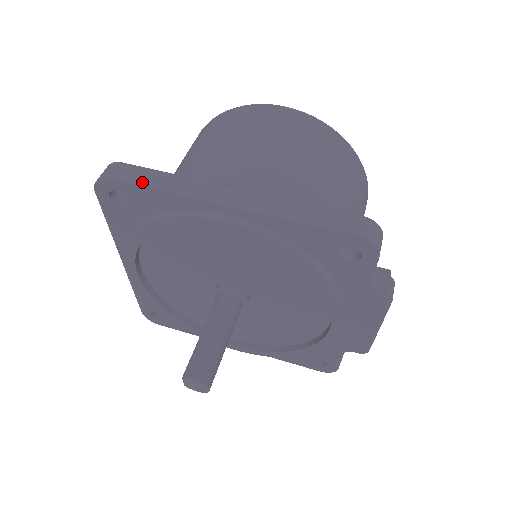
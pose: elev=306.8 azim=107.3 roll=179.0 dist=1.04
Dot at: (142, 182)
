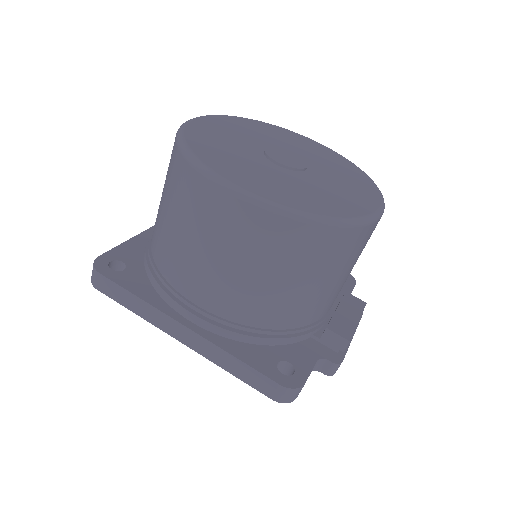
Dot at: (119, 300)
